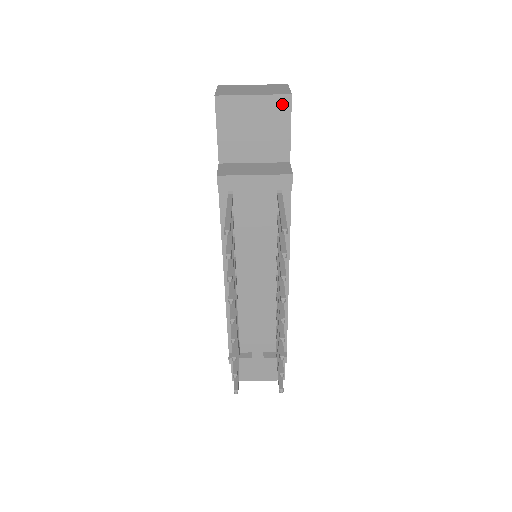
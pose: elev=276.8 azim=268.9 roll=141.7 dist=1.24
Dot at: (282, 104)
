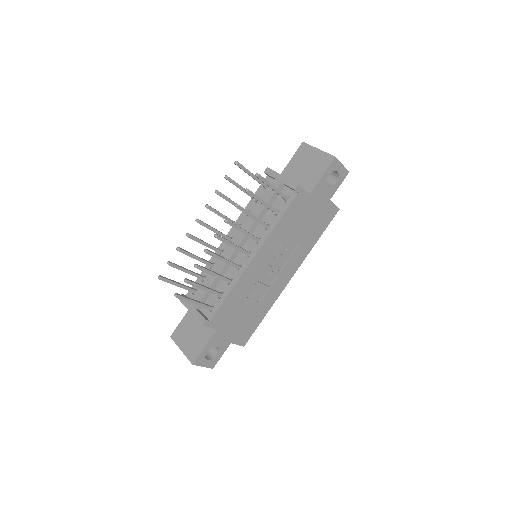
Dot at: (328, 160)
